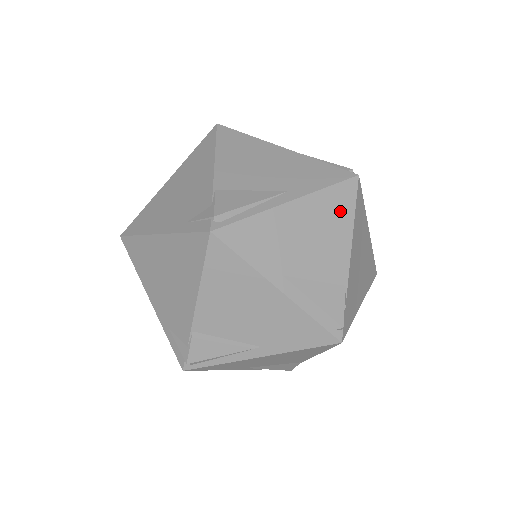
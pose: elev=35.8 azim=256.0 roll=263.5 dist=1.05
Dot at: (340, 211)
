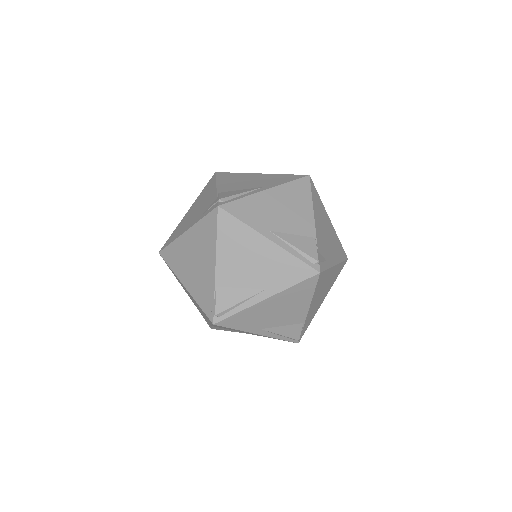
Dot at: (301, 195)
